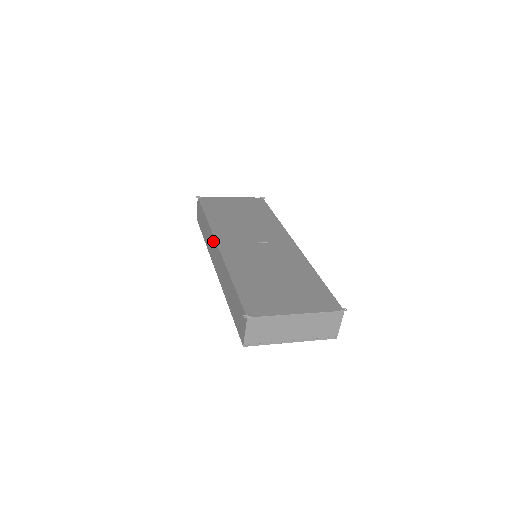
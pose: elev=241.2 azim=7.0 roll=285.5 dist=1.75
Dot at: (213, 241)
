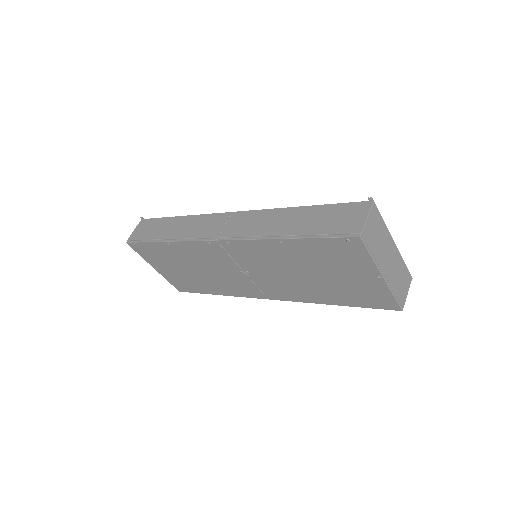
Dot at: (215, 218)
